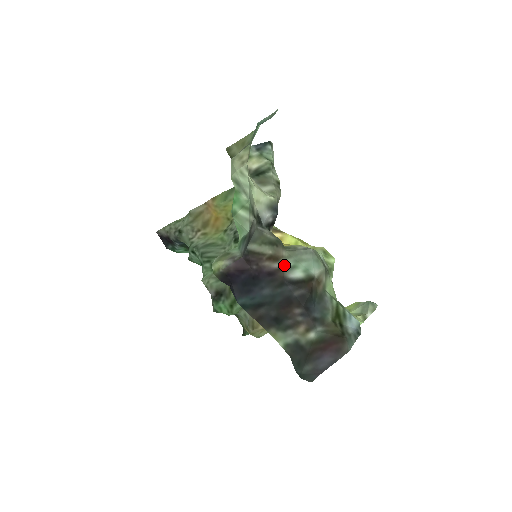
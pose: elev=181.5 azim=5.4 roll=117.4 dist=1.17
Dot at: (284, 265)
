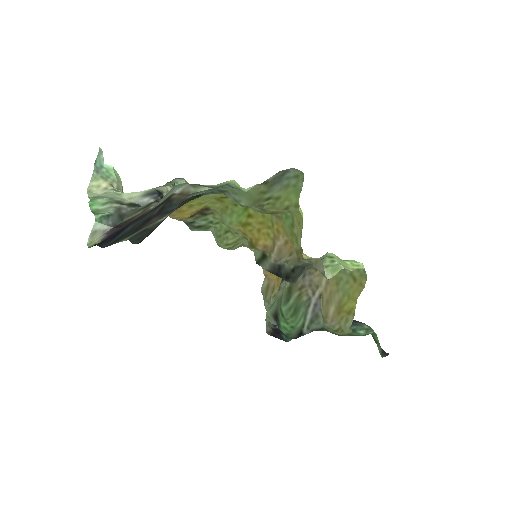
Dot at: (151, 208)
